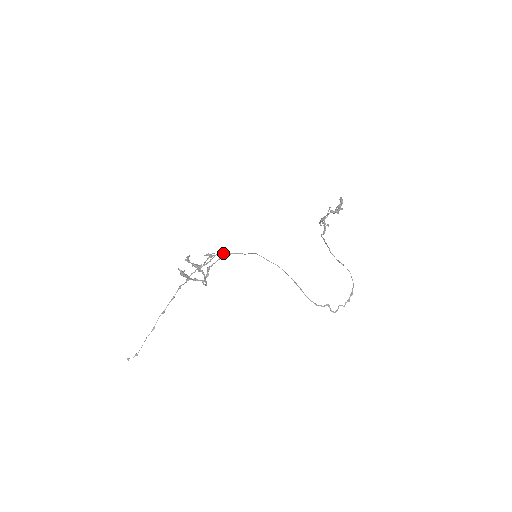
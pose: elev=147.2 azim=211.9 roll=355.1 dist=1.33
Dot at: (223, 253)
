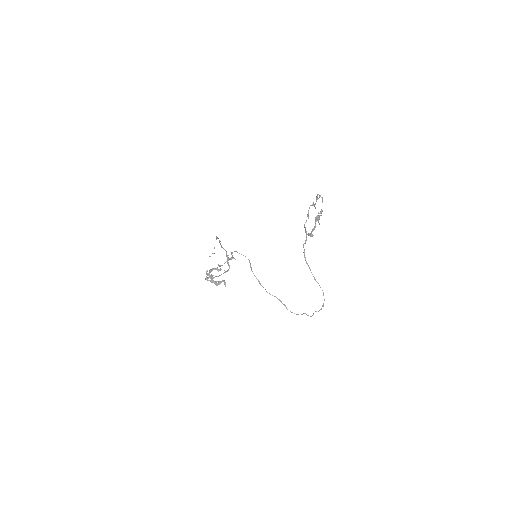
Dot at: (231, 258)
